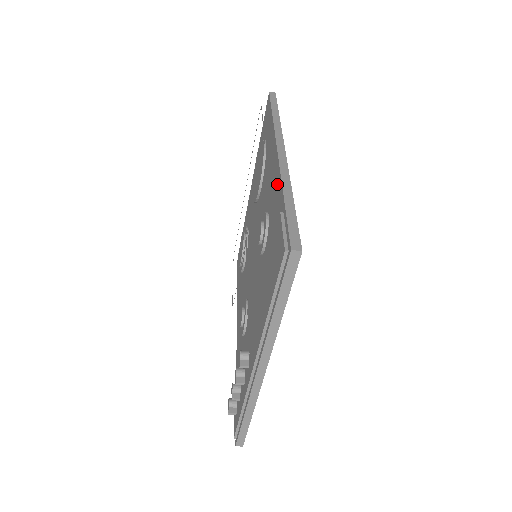
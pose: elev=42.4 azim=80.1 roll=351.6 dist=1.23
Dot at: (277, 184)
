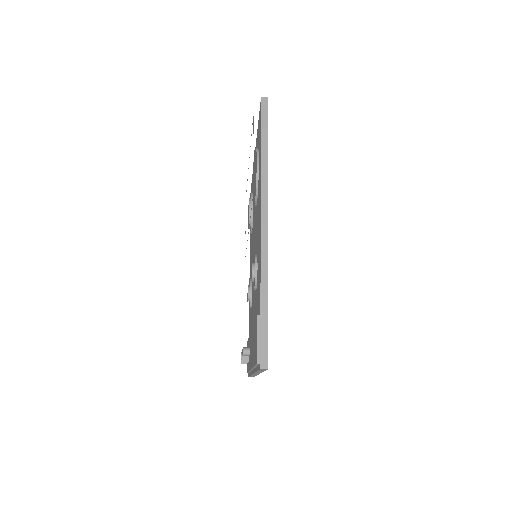
Dot at: (259, 265)
